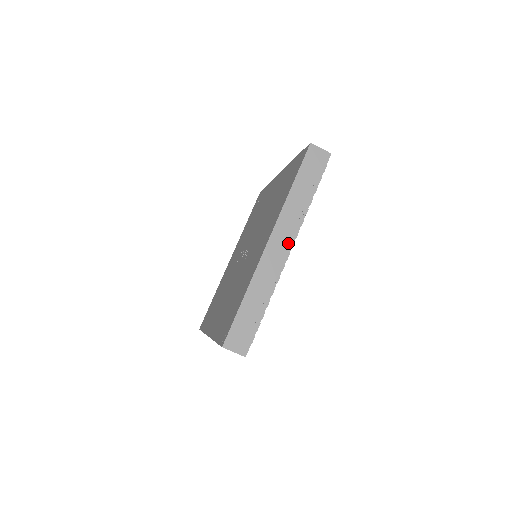
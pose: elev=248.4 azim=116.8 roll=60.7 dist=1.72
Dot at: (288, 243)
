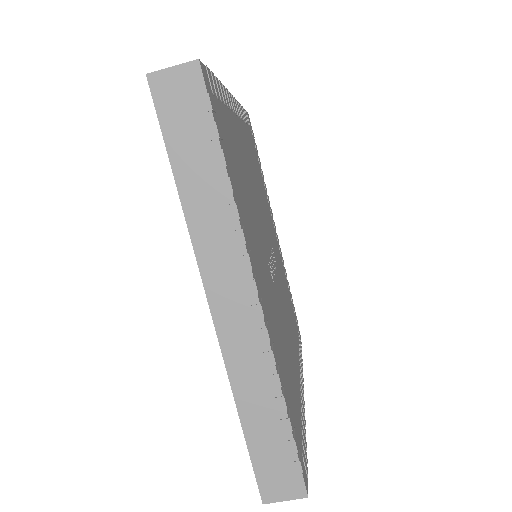
Dot at: (245, 289)
